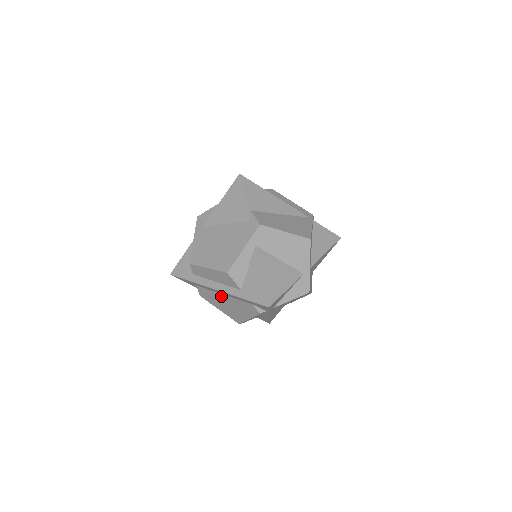
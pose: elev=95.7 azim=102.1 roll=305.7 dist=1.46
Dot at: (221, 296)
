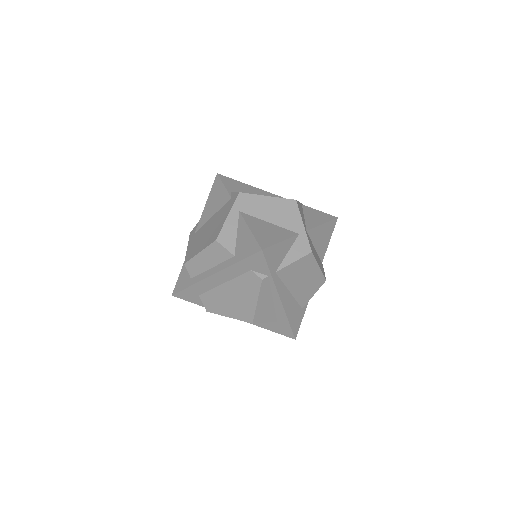
Dot at: (223, 289)
